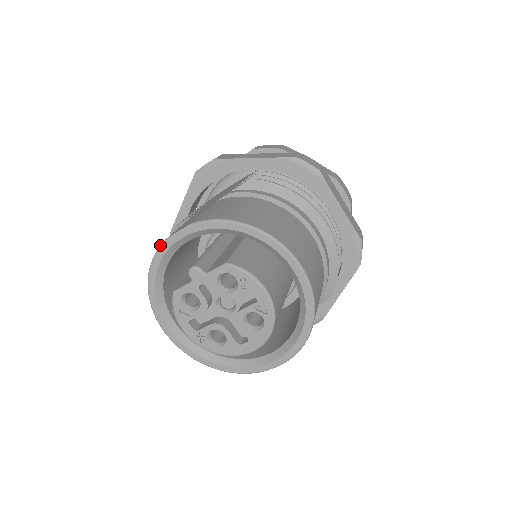
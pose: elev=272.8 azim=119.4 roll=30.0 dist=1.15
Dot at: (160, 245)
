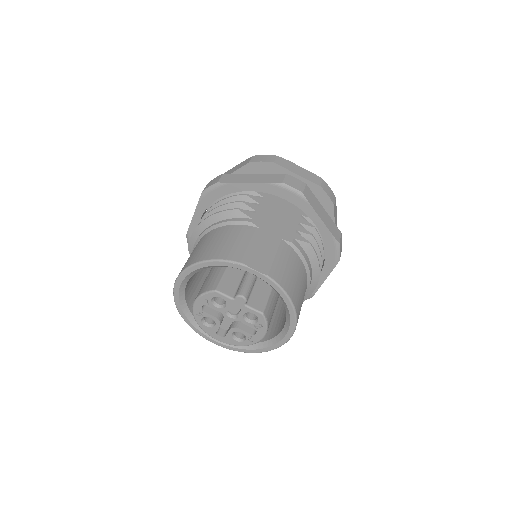
Dot at: (237, 262)
